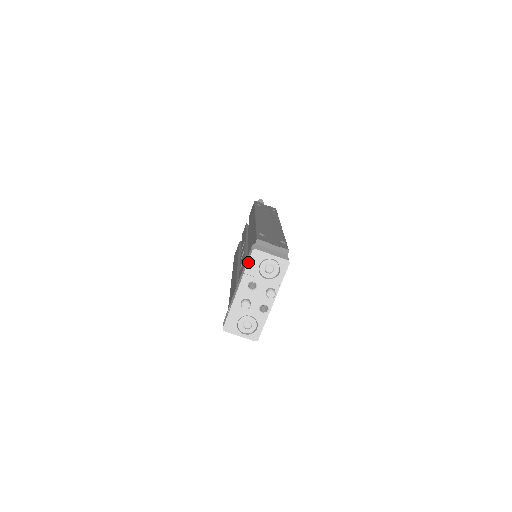
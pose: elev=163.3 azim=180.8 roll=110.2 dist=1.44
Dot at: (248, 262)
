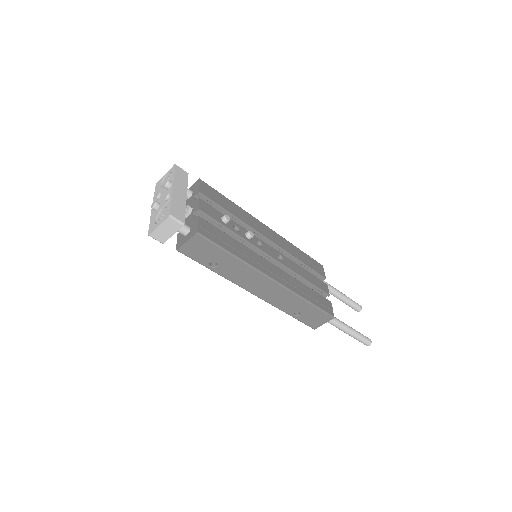
Dot at: (155, 191)
